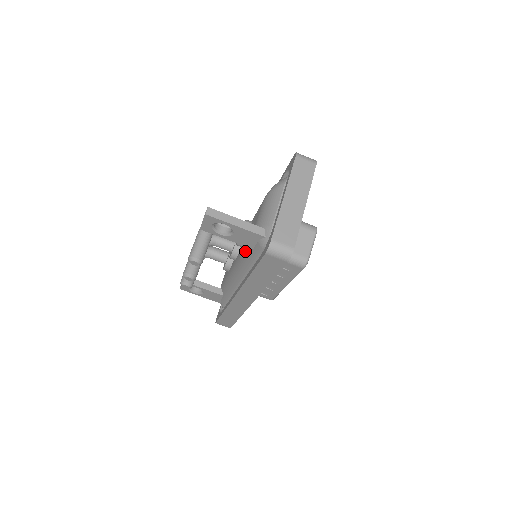
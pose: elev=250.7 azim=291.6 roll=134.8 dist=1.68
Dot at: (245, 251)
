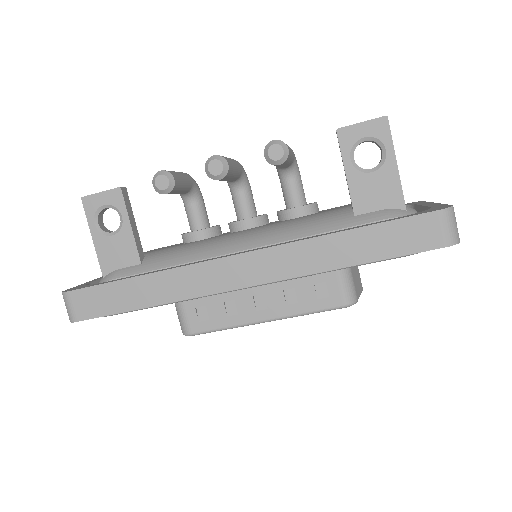
Dot at: (316, 217)
